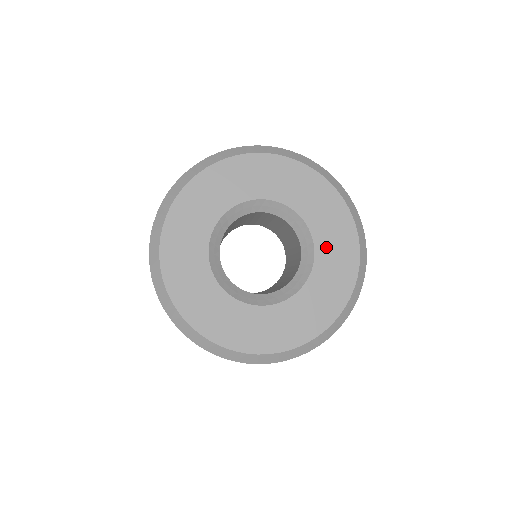
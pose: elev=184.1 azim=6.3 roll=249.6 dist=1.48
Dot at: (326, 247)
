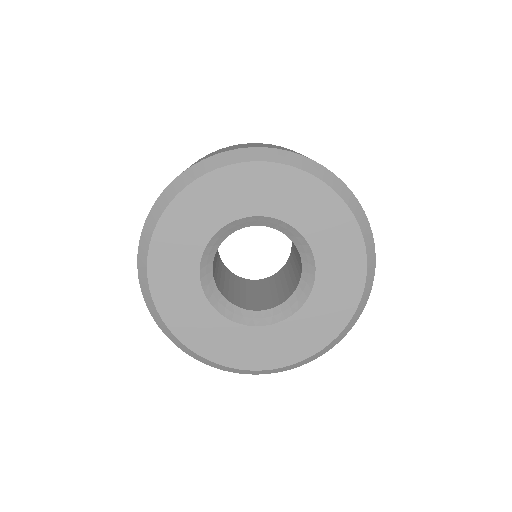
Dot at: (291, 210)
